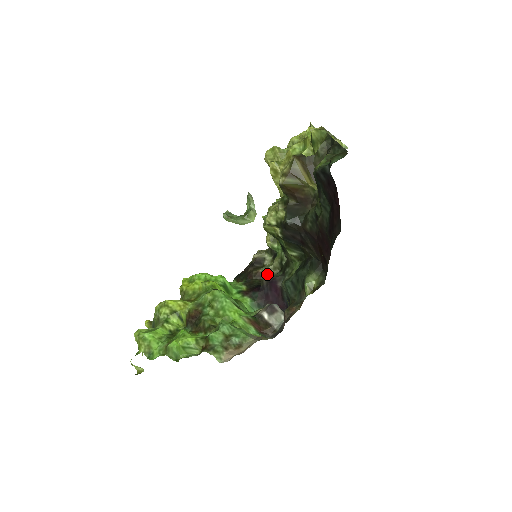
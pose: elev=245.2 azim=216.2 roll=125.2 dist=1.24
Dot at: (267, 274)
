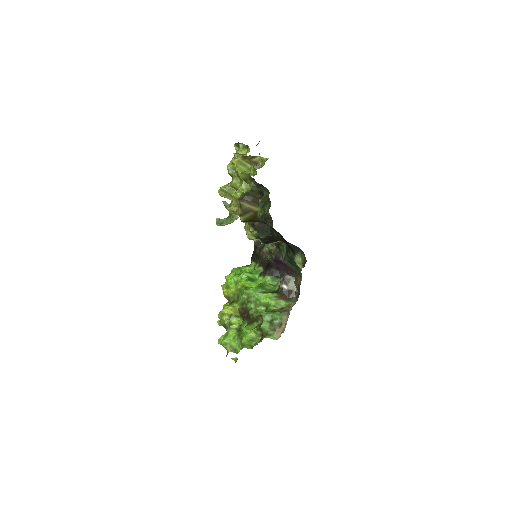
Dot at: (270, 256)
